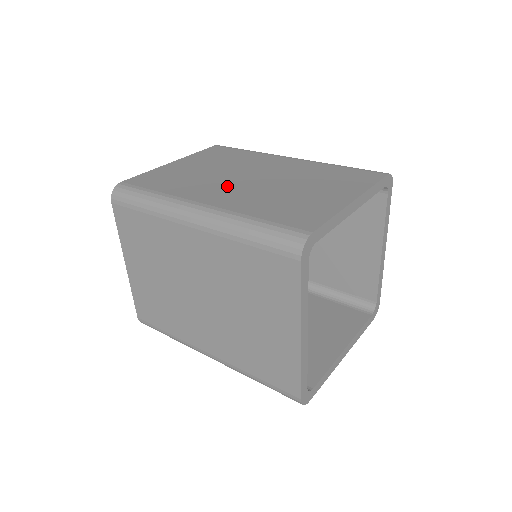
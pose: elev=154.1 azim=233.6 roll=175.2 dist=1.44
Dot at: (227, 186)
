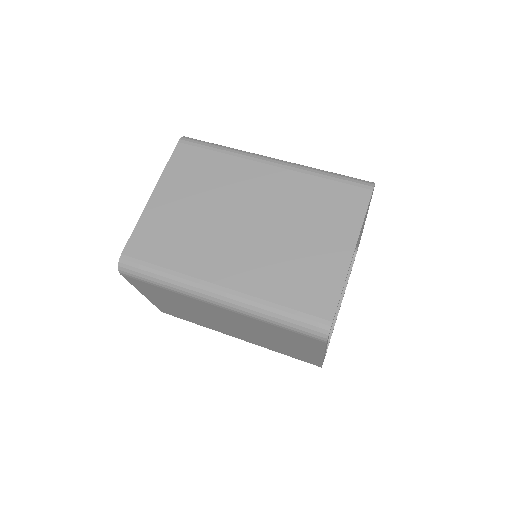
Dot at: (230, 245)
